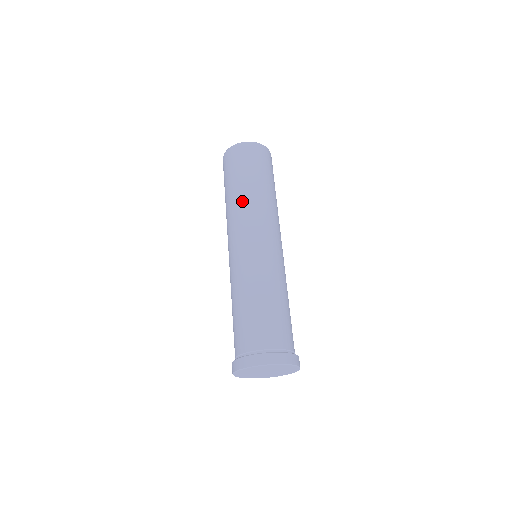
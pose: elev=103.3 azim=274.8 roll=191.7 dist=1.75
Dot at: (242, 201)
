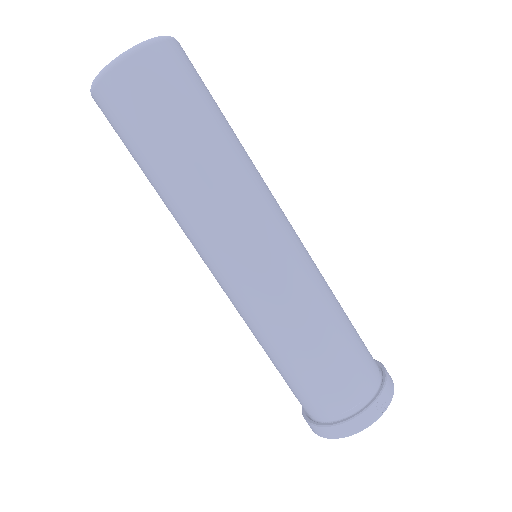
Dot at: (215, 182)
